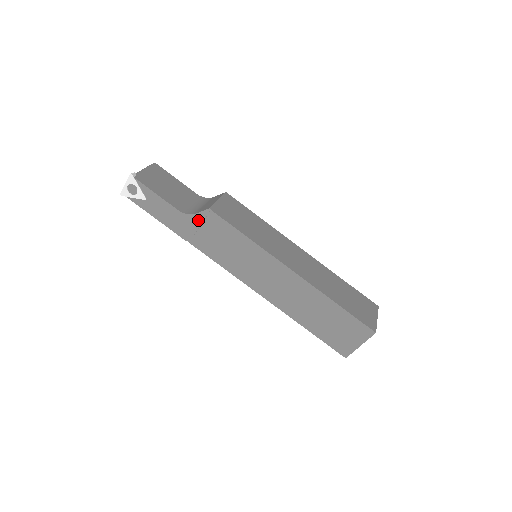
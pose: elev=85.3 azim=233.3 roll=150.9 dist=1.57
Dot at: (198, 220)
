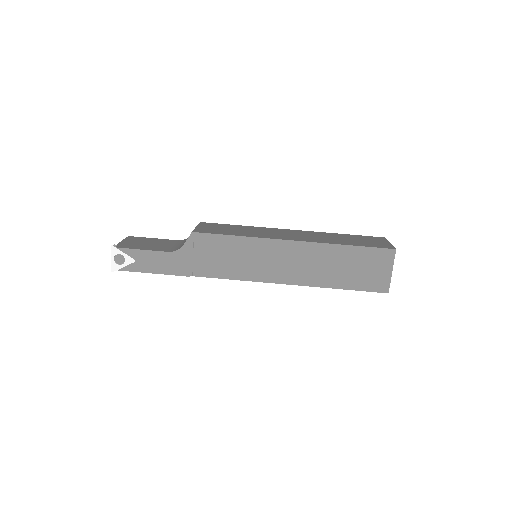
Dot at: (188, 249)
